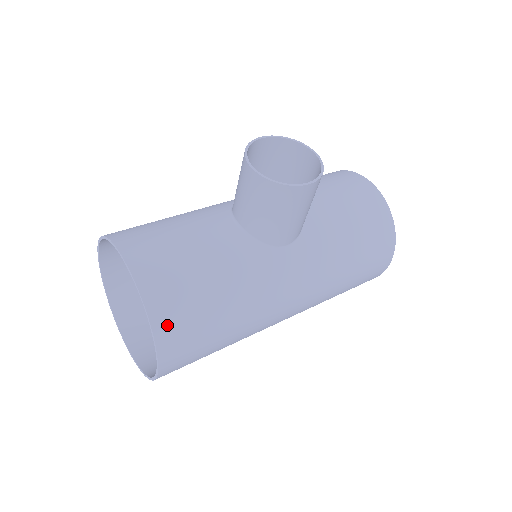
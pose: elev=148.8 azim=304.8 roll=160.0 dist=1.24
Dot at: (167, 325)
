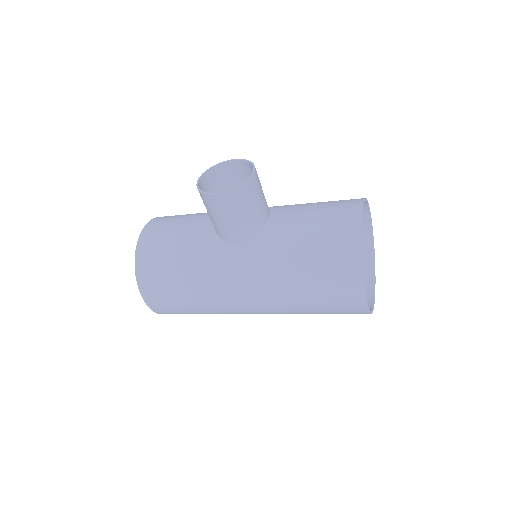
Dot at: (144, 272)
